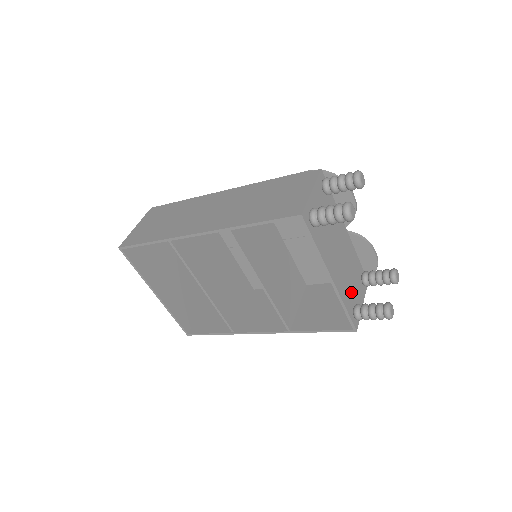
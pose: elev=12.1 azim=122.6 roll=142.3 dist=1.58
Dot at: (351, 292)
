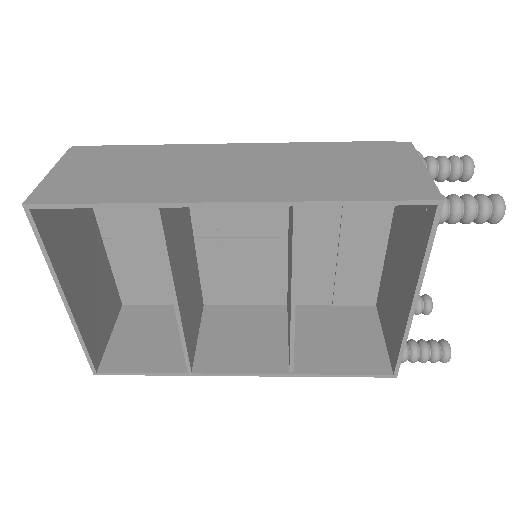
Dot at: occluded
